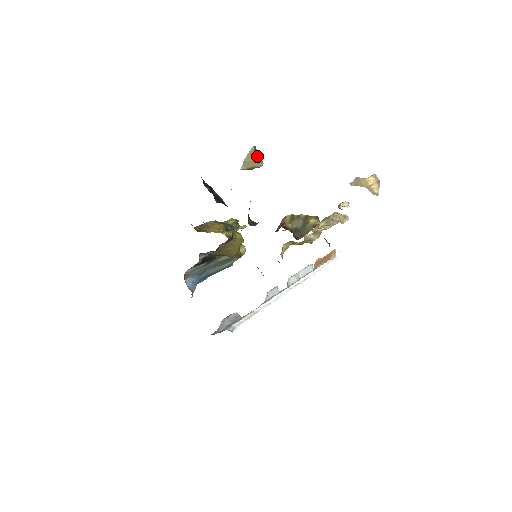
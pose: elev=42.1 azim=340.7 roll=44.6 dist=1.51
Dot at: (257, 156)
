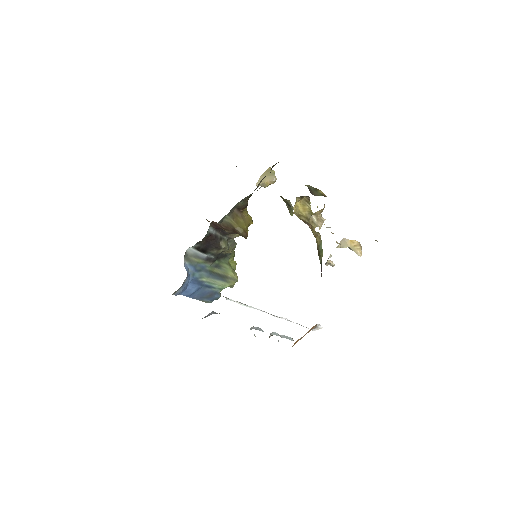
Dot at: (273, 172)
